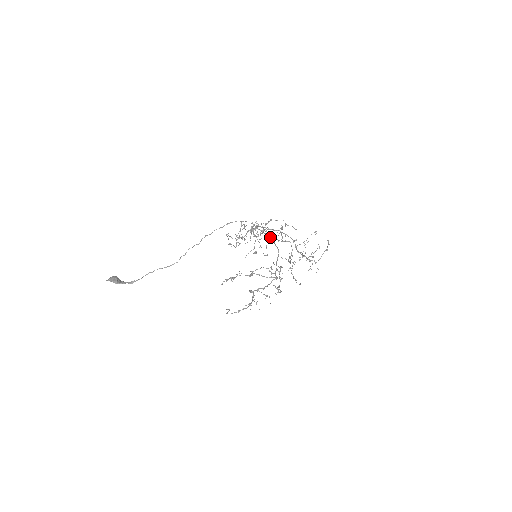
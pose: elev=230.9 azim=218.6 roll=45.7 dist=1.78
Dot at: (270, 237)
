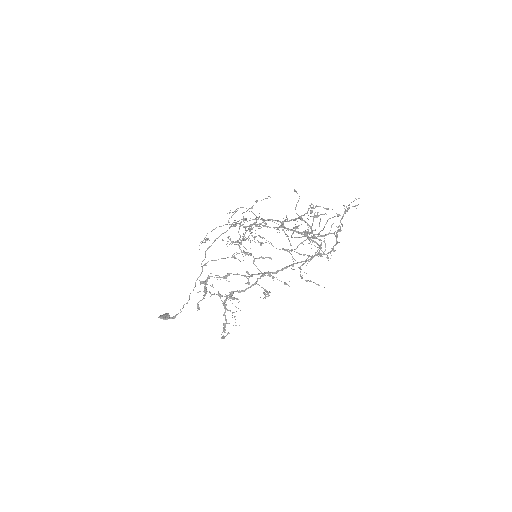
Dot at: (245, 220)
